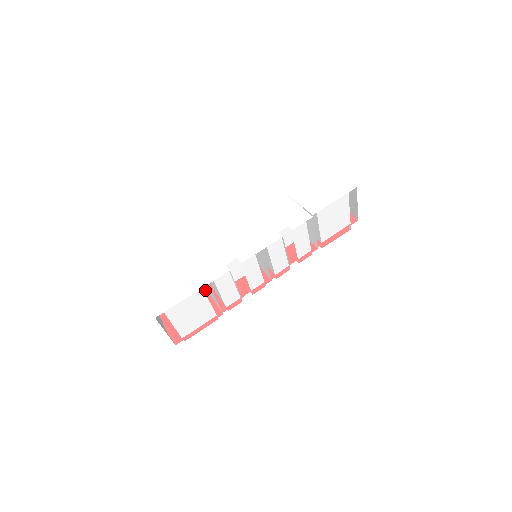
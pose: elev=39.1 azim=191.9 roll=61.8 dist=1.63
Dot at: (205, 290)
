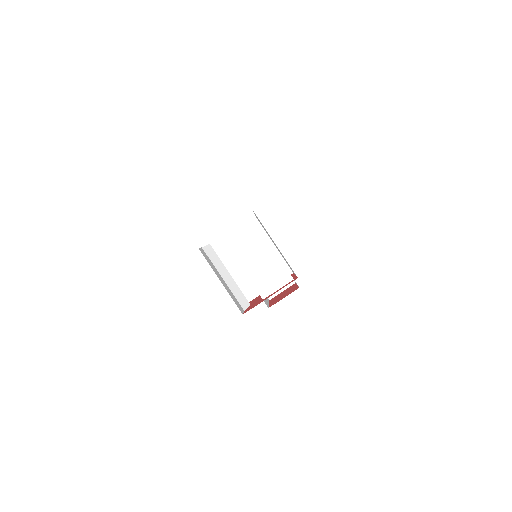
Dot at: (252, 300)
